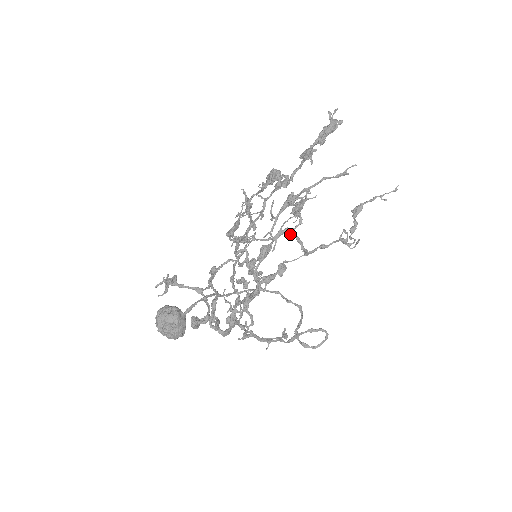
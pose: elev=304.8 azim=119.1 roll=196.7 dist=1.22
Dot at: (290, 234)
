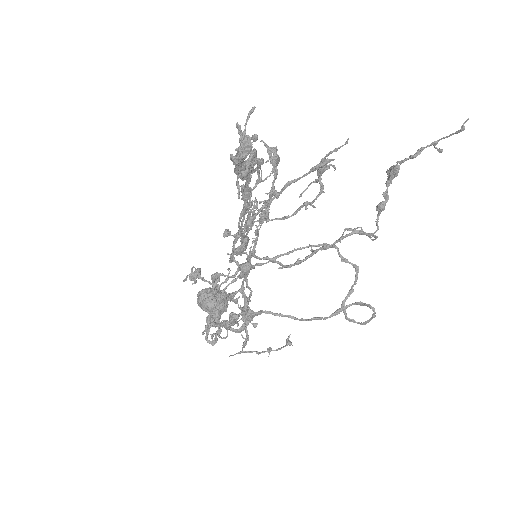
Dot at: (259, 258)
